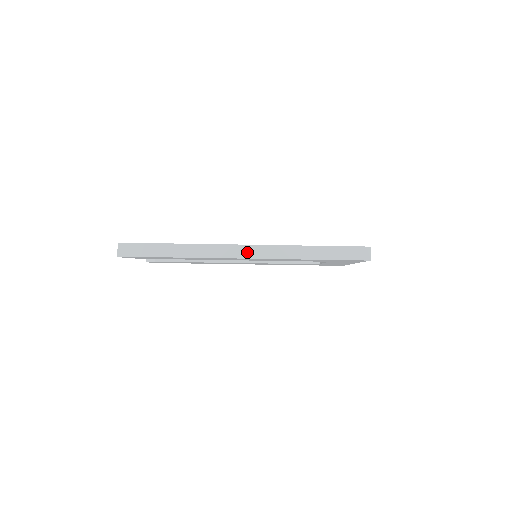
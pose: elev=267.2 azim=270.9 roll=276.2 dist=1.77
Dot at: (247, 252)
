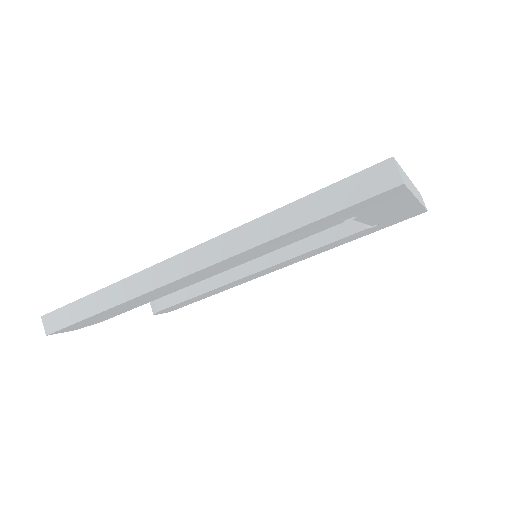
Dot at: (190, 262)
